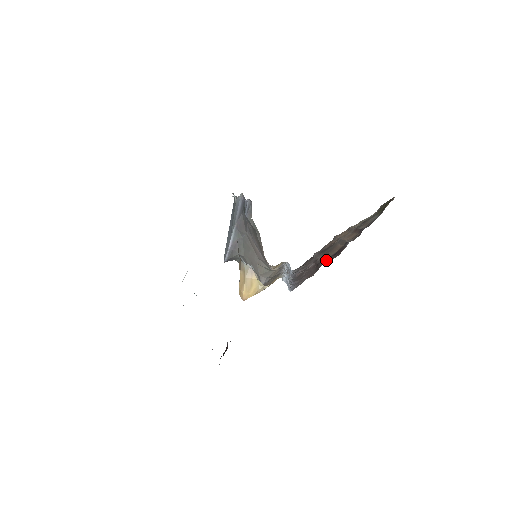
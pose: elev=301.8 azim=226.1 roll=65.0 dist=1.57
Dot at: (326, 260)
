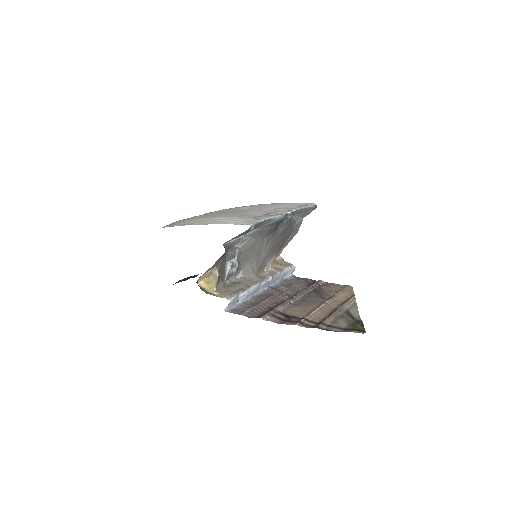
Dot at: (275, 315)
